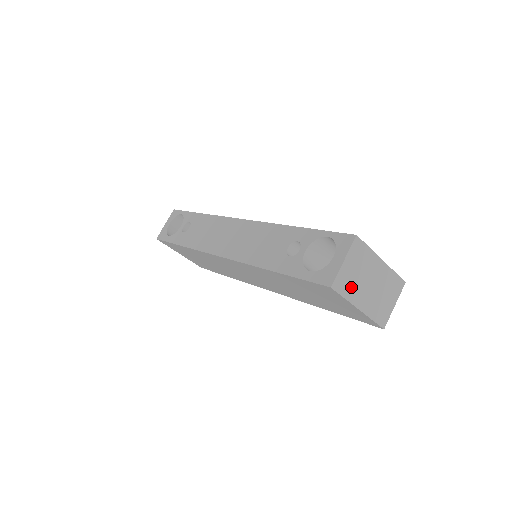
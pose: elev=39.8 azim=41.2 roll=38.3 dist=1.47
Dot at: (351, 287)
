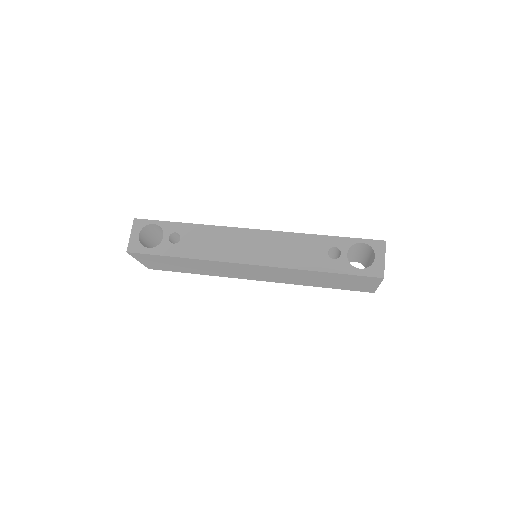
Dot at: occluded
